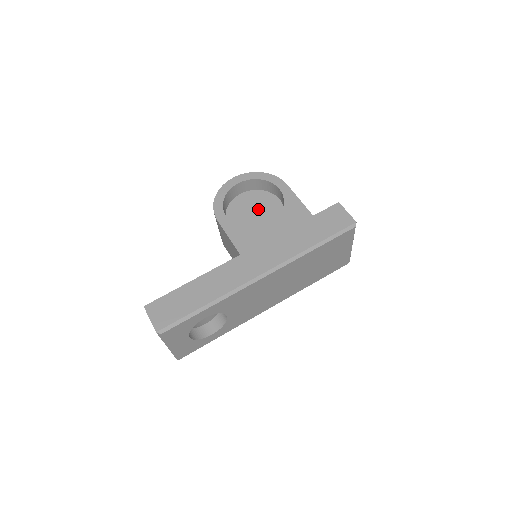
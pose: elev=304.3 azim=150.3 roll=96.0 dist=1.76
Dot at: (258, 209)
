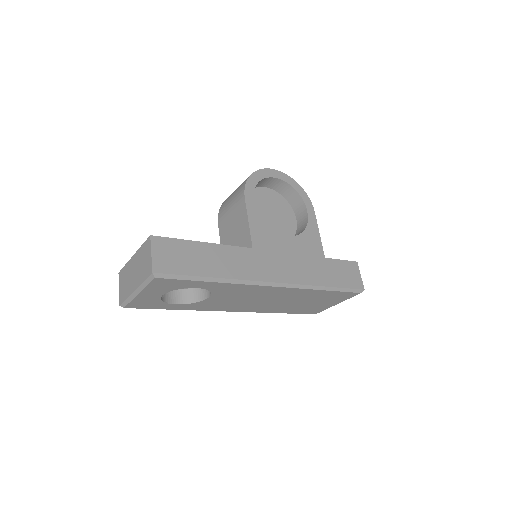
Dot at: (275, 213)
